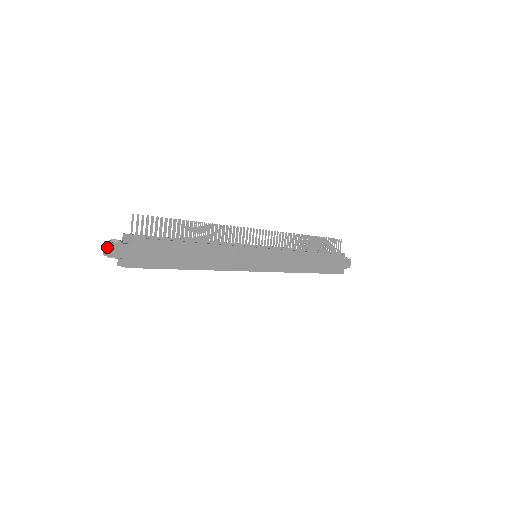
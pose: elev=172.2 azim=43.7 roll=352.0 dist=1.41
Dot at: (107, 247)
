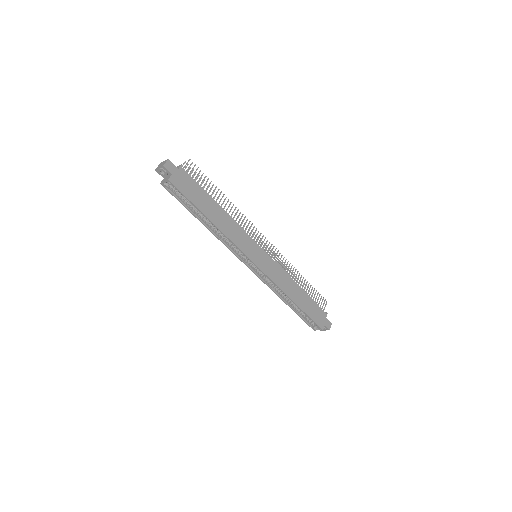
Dot at: (161, 164)
